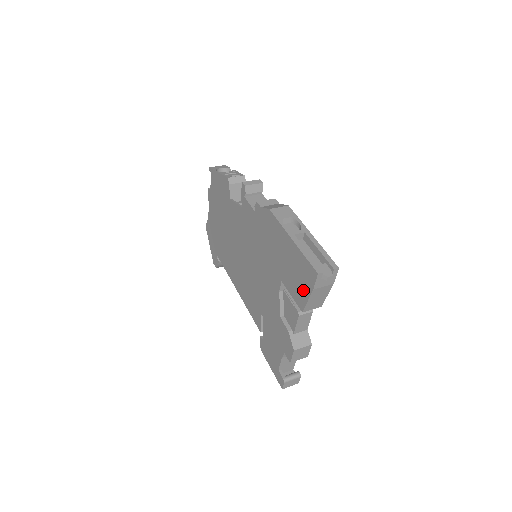
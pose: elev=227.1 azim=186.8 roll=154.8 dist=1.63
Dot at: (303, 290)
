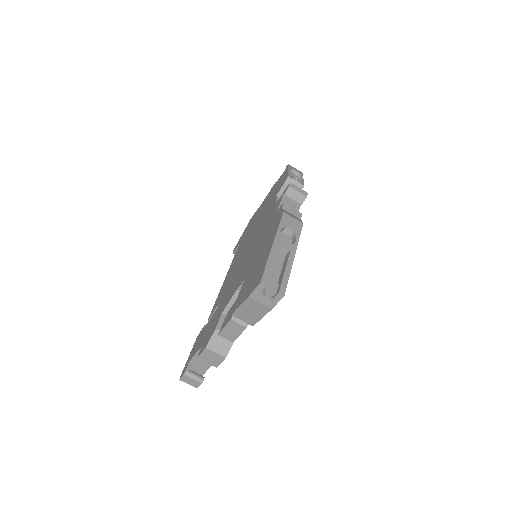
Dot at: (245, 294)
